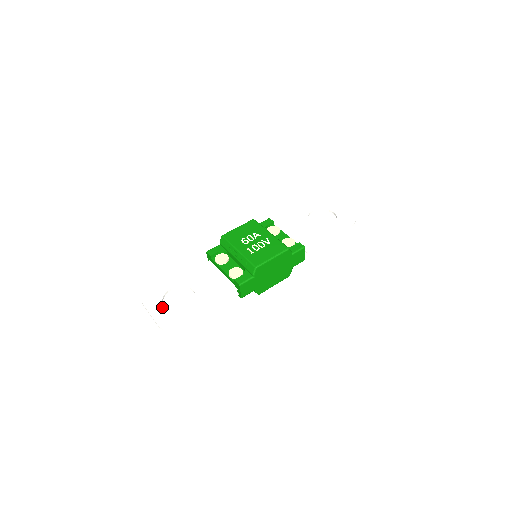
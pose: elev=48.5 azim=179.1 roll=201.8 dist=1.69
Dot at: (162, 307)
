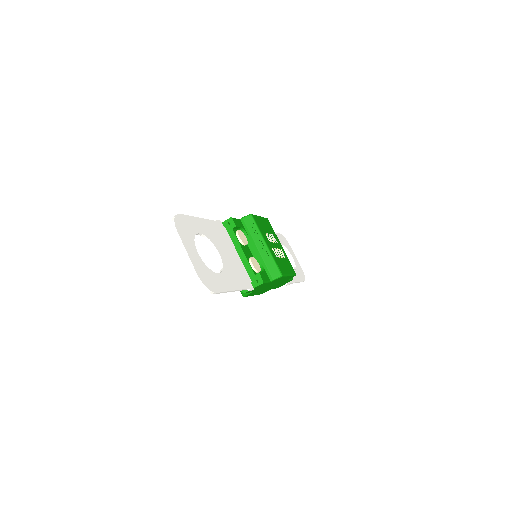
Dot at: occluded
